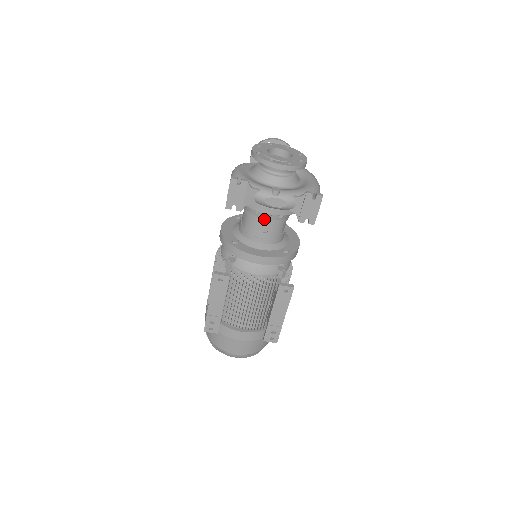
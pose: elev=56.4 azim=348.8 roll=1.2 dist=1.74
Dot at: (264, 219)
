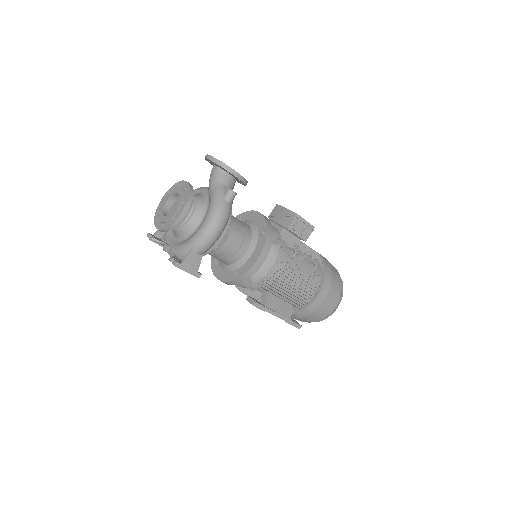
Dot at: occluded
